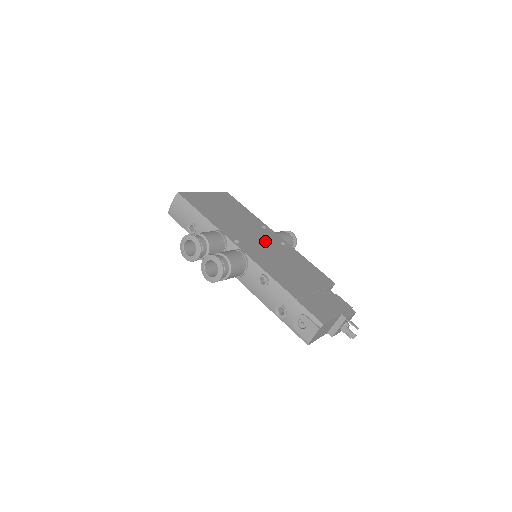
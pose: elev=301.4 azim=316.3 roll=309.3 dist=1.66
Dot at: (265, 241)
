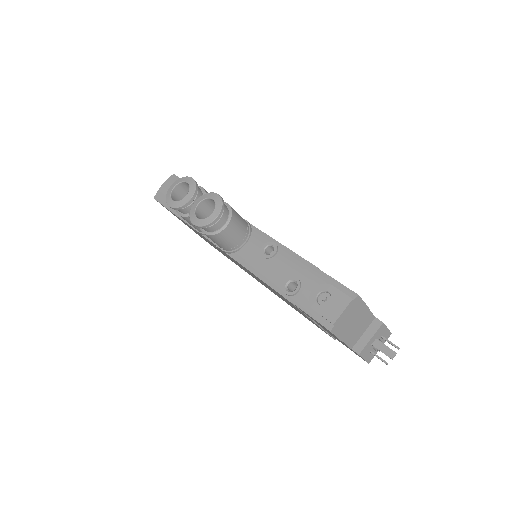
Dot at: occluded
